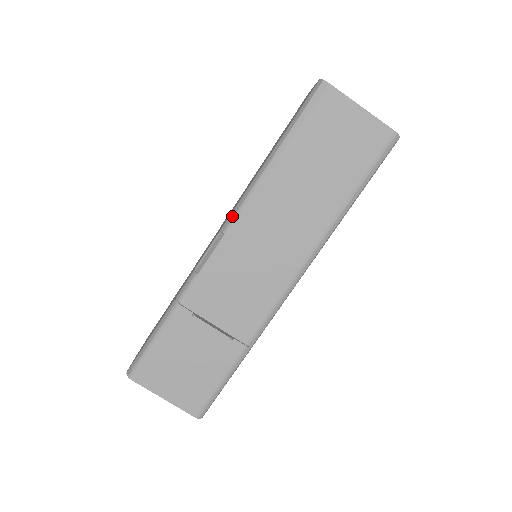
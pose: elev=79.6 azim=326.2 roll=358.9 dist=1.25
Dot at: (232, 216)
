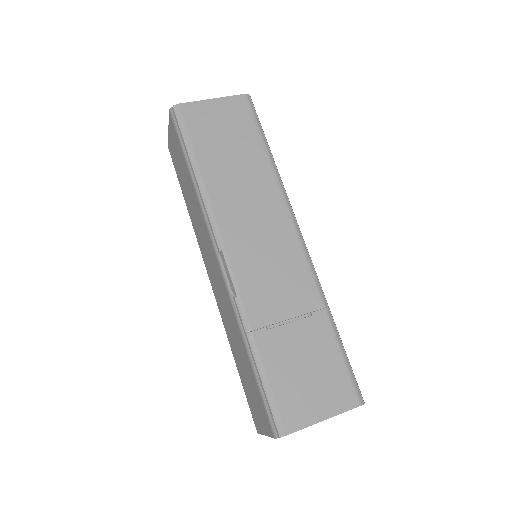
Dot at: (213, 235)
